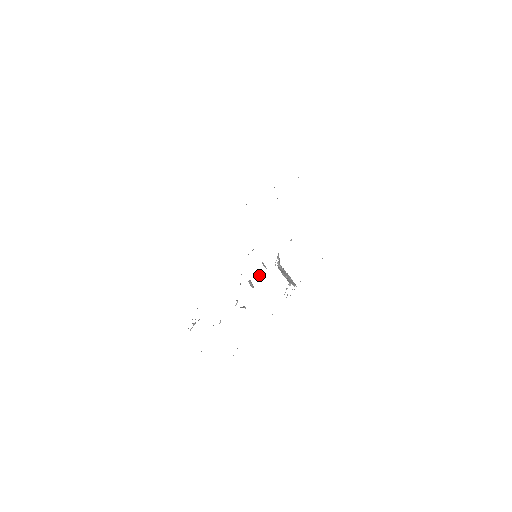
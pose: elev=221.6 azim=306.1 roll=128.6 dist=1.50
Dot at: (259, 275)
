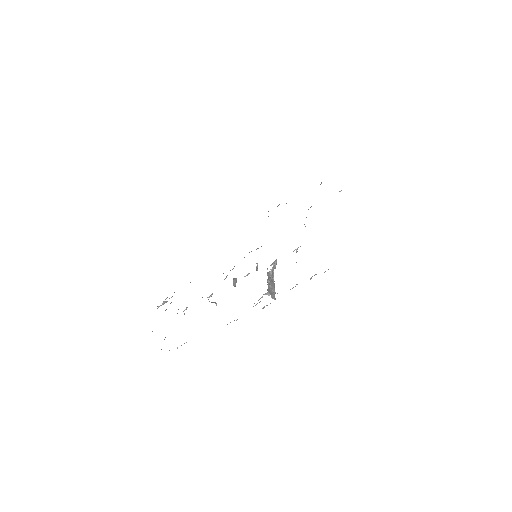
Dot at: (246, 275)
